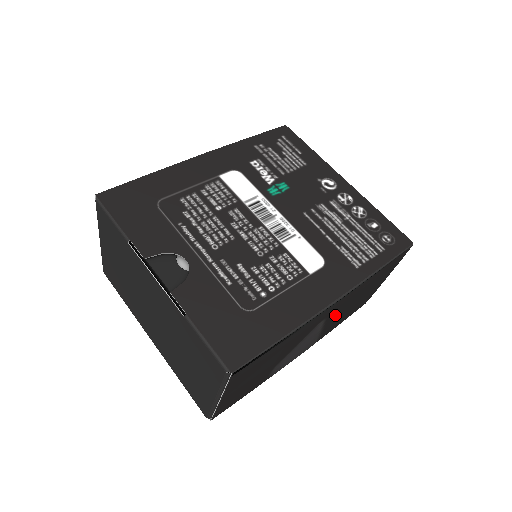
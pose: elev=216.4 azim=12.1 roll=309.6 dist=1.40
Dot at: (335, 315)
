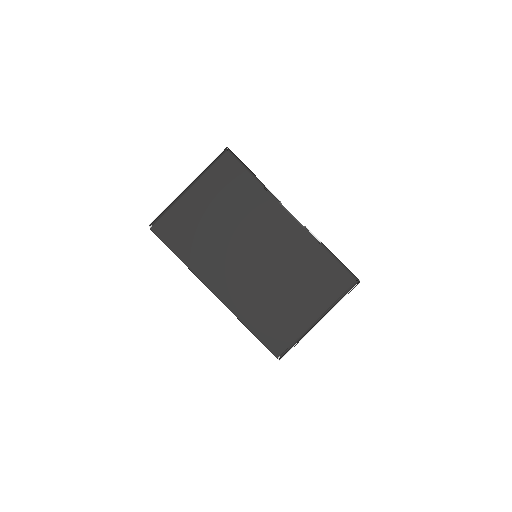
Dot at: occluded
